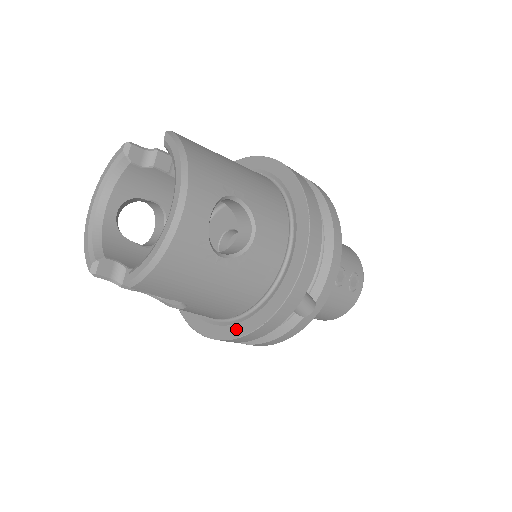
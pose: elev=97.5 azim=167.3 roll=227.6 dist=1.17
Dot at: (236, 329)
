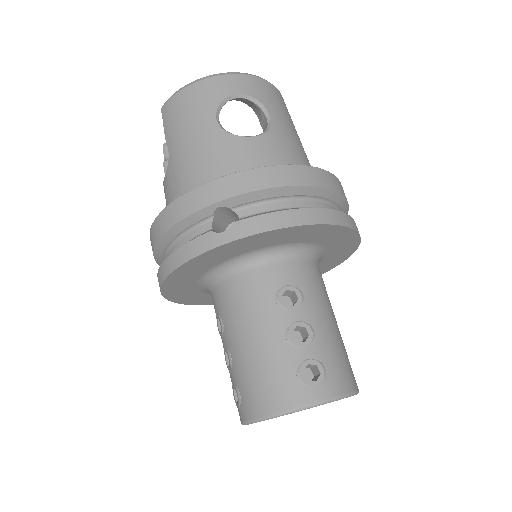
Dot at: occluded
